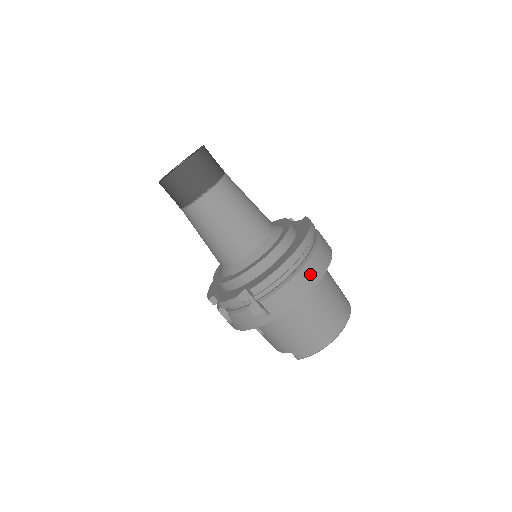
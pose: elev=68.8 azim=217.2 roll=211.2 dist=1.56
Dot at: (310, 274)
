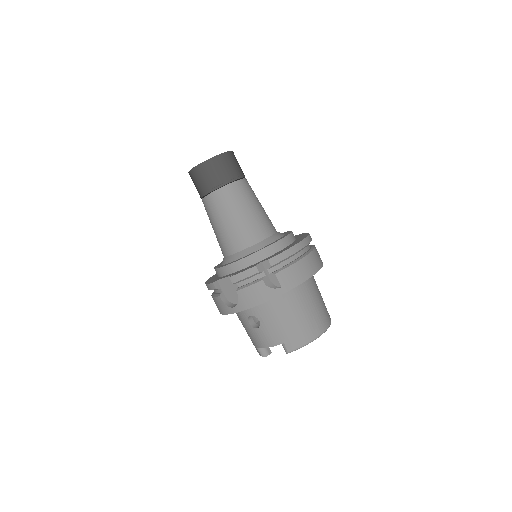
Dot at: (314, 261)
